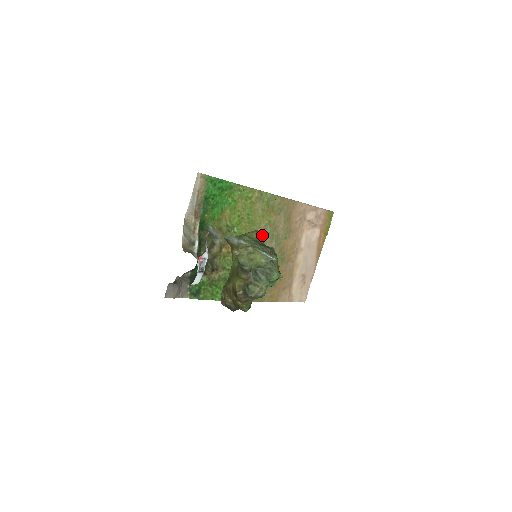
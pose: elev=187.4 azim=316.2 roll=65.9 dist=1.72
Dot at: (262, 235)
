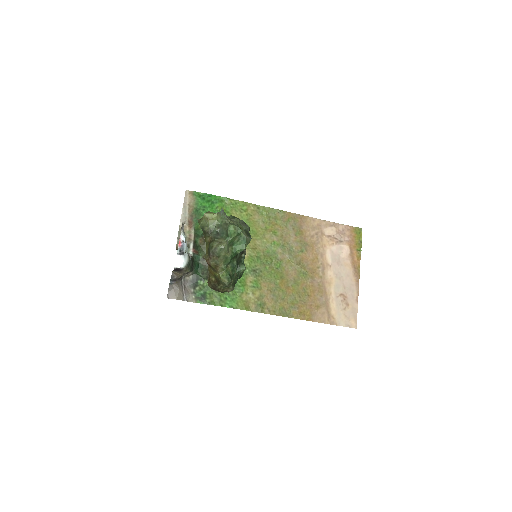
Dot at: (270, 246)
